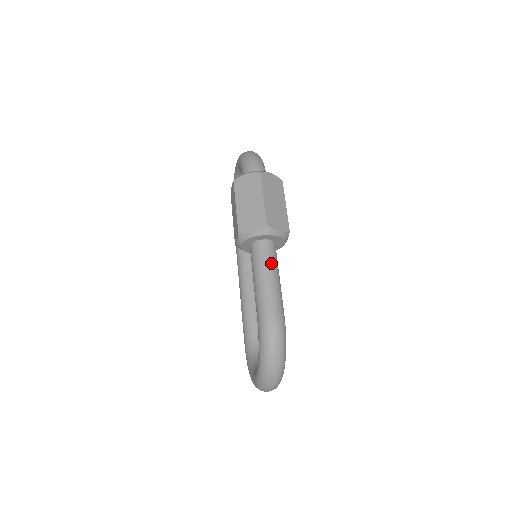
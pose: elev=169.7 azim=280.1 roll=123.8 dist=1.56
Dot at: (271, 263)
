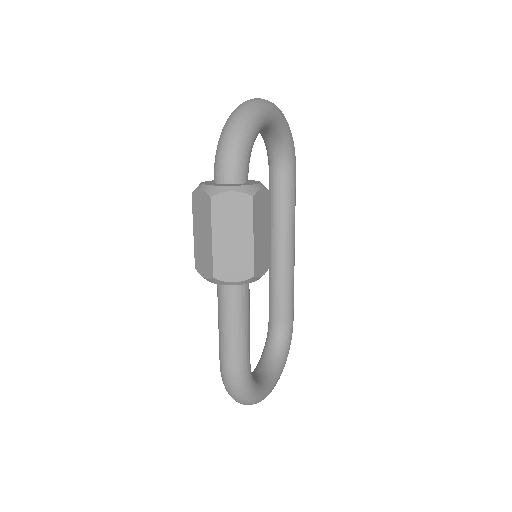
Dot at: (230, 312)
